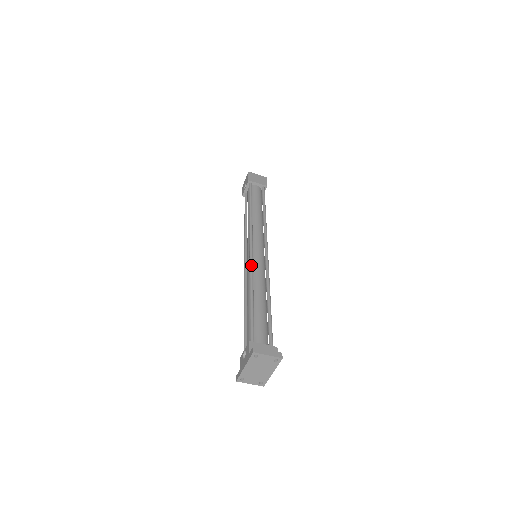
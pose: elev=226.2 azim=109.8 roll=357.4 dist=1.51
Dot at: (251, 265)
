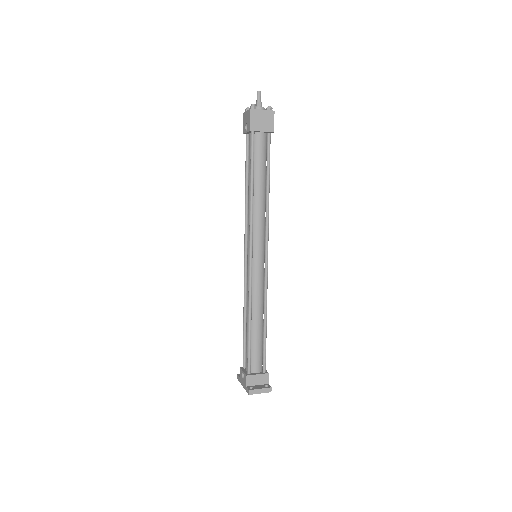
Dot at: (250, 285)
